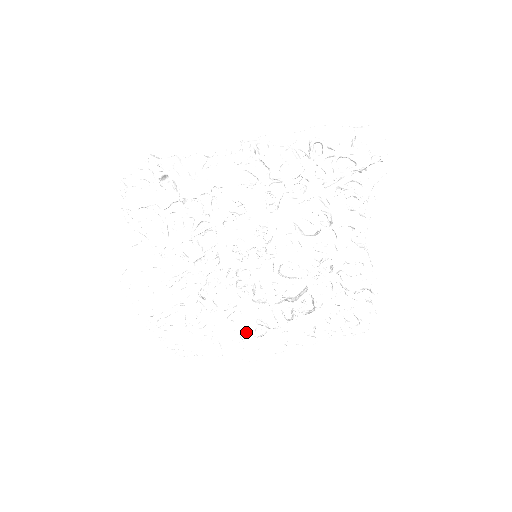
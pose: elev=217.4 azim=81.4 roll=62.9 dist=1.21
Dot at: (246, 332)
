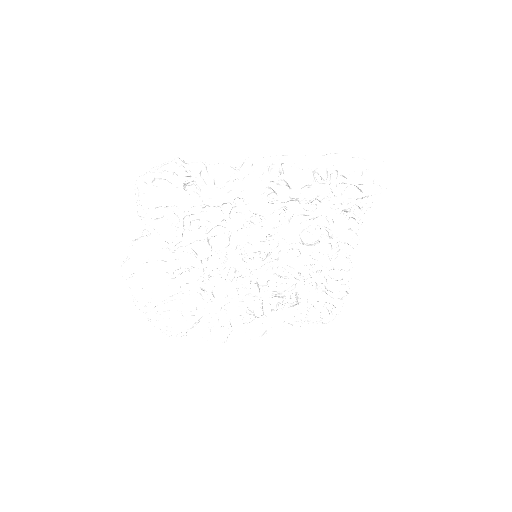
Dot at: (235, 319)
